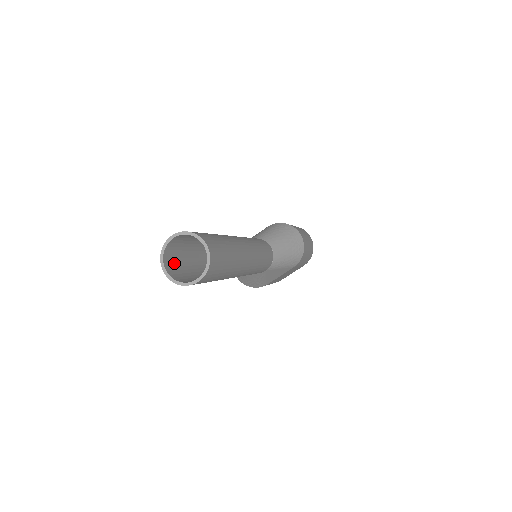
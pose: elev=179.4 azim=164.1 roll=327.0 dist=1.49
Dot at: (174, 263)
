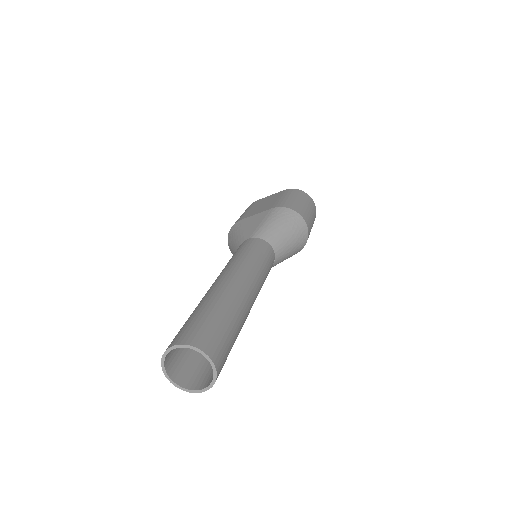
Dot at: (175, 352)
